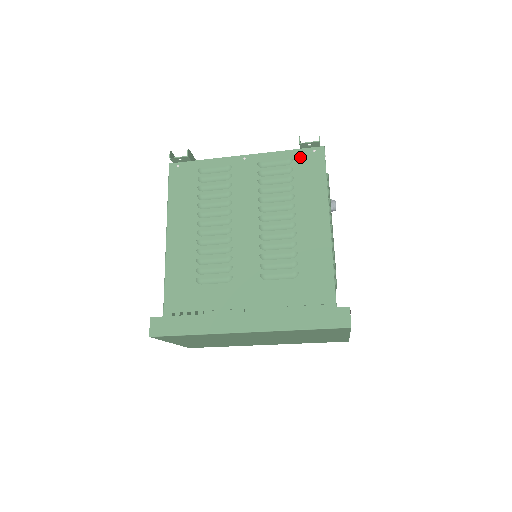
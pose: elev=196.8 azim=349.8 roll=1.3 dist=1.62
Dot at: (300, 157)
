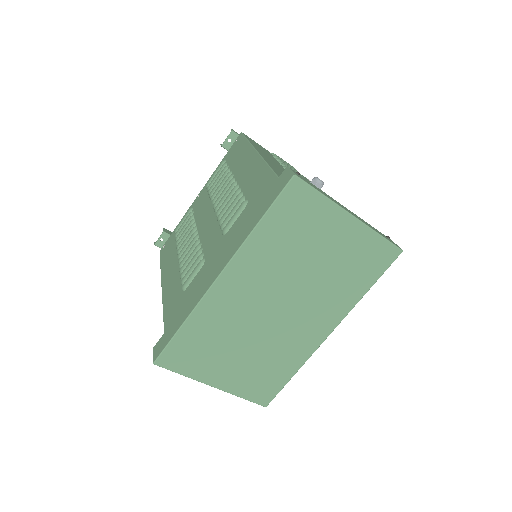
Dot at: (229, 154)
